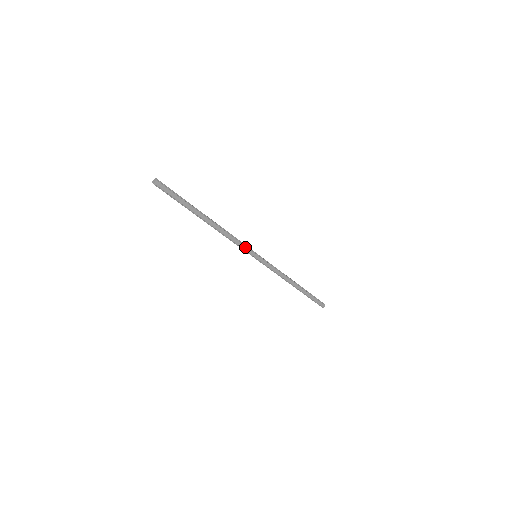
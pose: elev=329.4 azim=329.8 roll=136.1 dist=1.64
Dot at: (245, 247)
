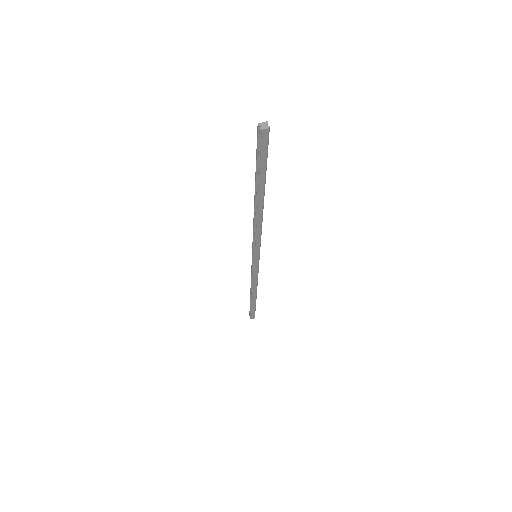
Dot at: (259, 245)
